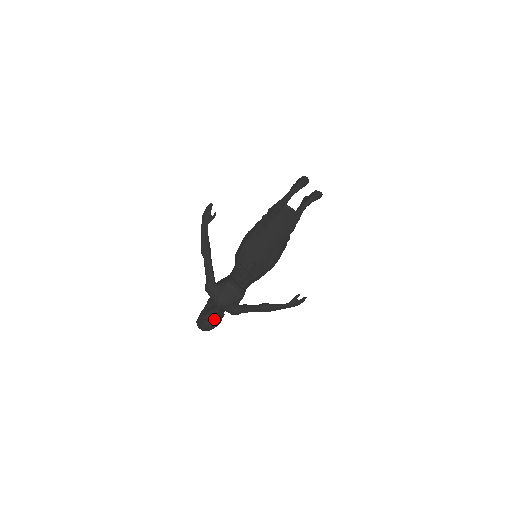
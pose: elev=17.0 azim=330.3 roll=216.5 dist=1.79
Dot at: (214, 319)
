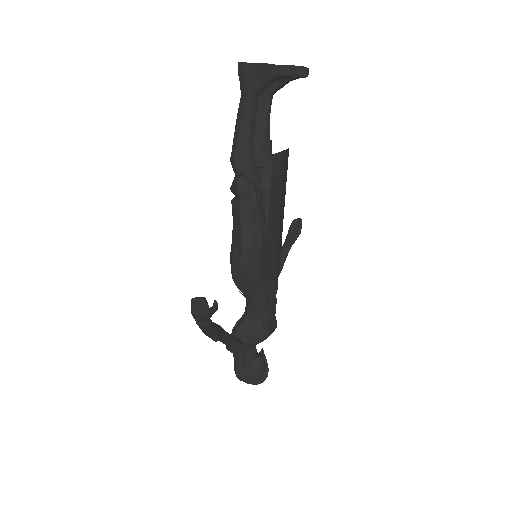
Dot at: (265, 373)
